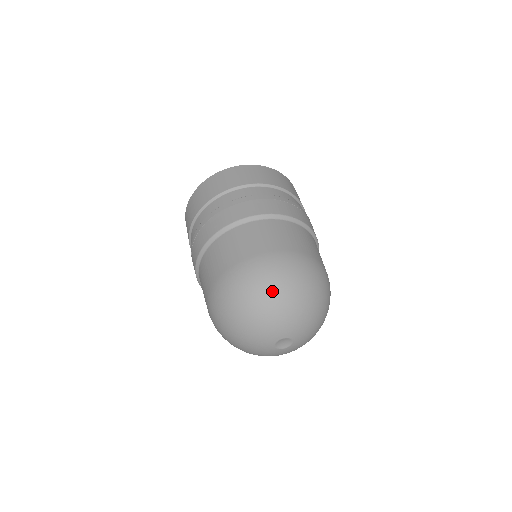
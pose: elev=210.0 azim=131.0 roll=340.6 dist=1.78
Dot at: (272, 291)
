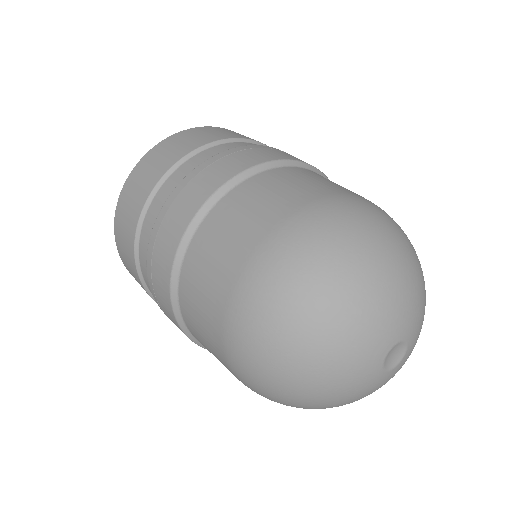
Dot at: (354, 257)
